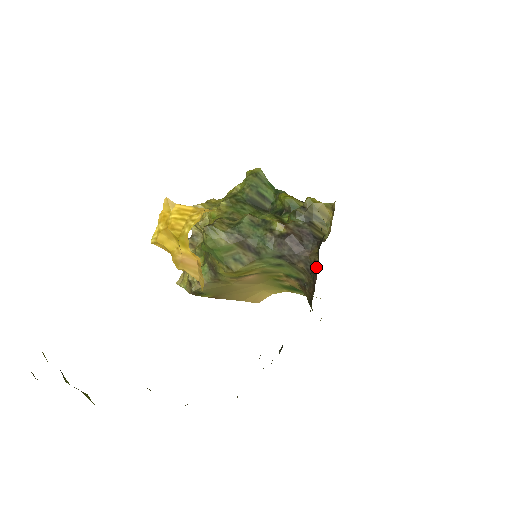
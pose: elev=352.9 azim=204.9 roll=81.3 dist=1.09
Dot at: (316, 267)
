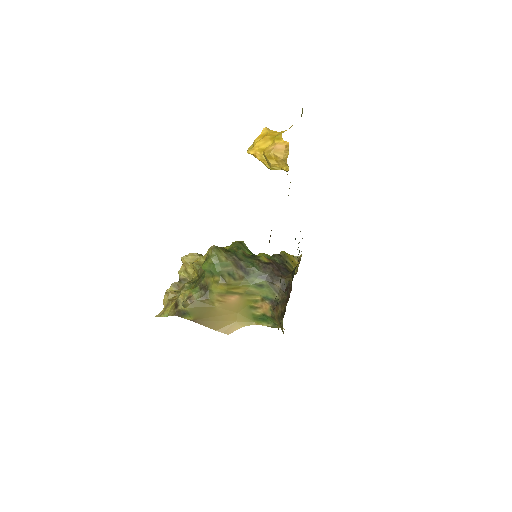
Dot at: (291, 282)
